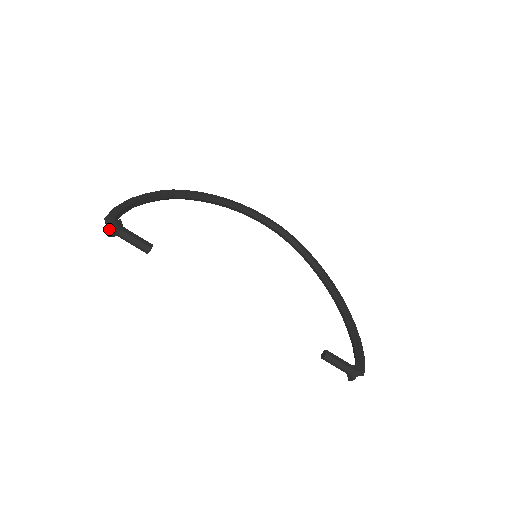
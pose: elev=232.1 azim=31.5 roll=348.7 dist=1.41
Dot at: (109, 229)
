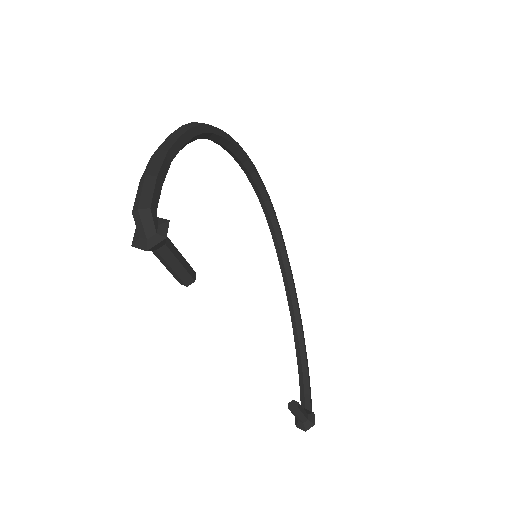
Dot at: (142, 235)
